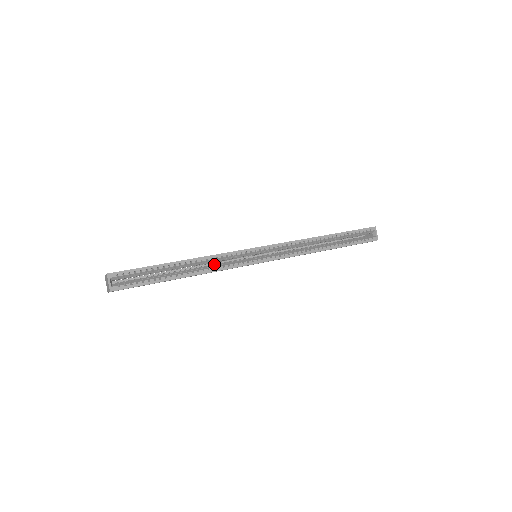
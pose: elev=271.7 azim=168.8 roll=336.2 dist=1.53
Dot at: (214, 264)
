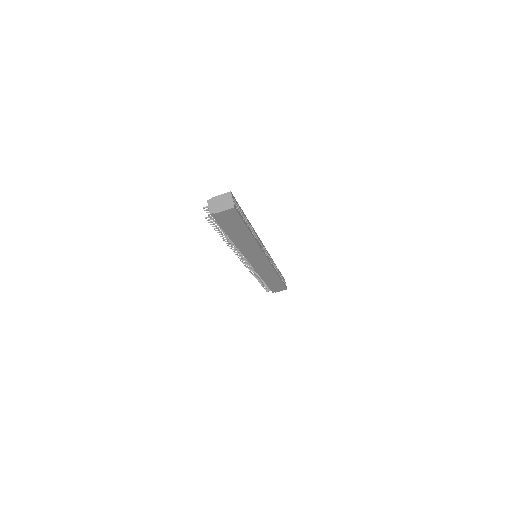
Dot at: occluded
